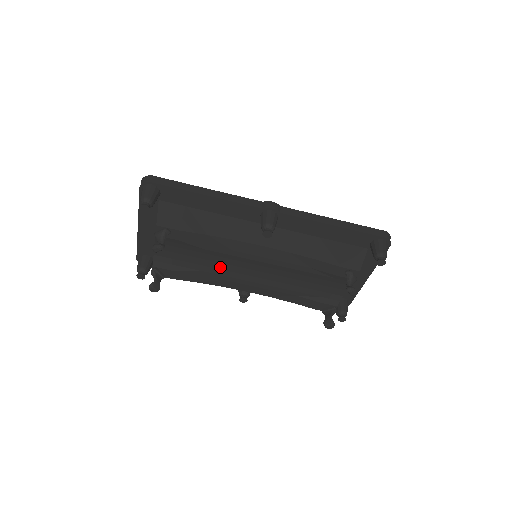
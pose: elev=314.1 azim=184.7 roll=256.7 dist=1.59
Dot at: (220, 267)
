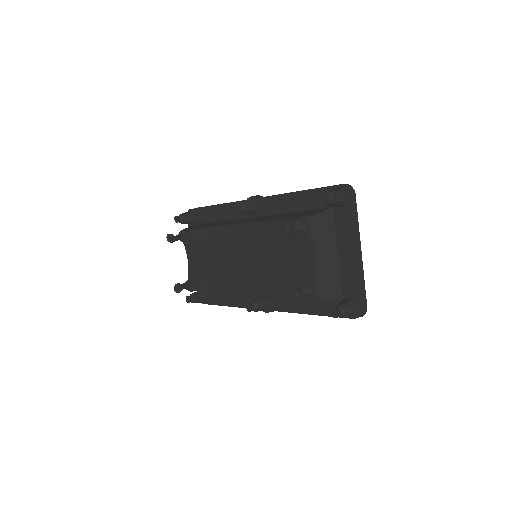
Dot at: (223, 265)
